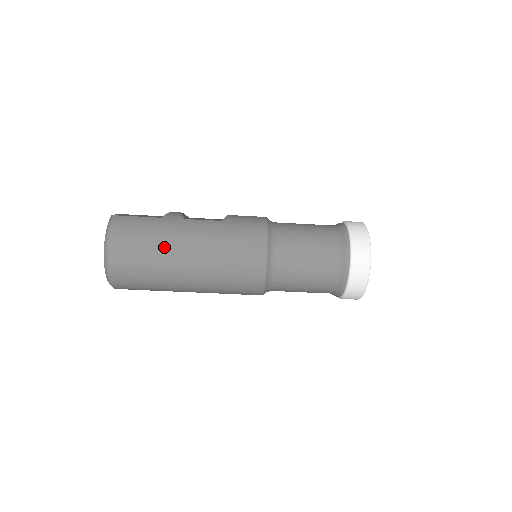
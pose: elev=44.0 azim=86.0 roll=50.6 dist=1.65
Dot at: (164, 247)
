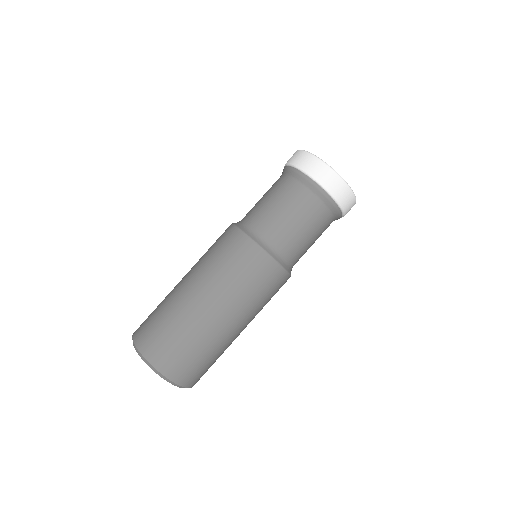
Dot at: occluded
